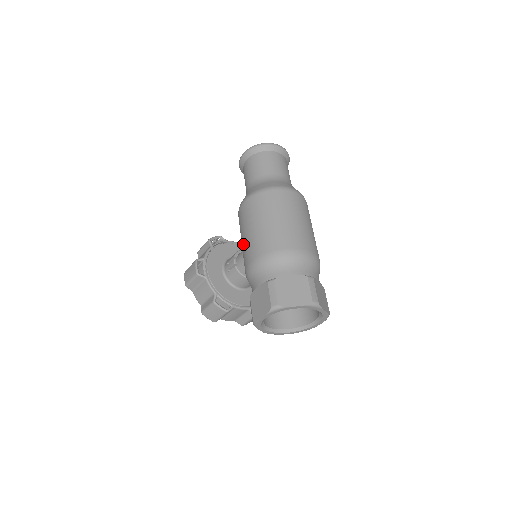
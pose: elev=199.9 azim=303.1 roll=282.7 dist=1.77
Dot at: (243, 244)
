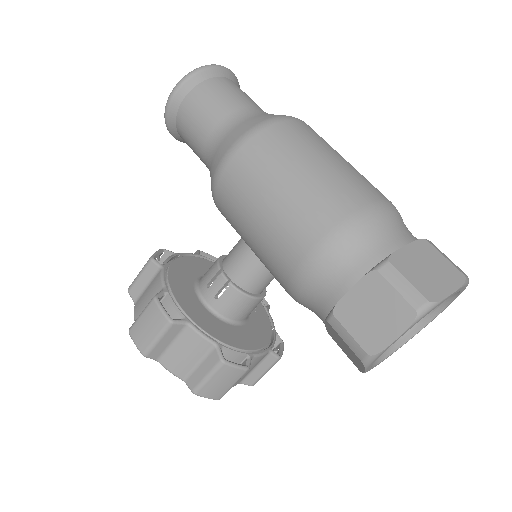
Dot at: (264, 229)
